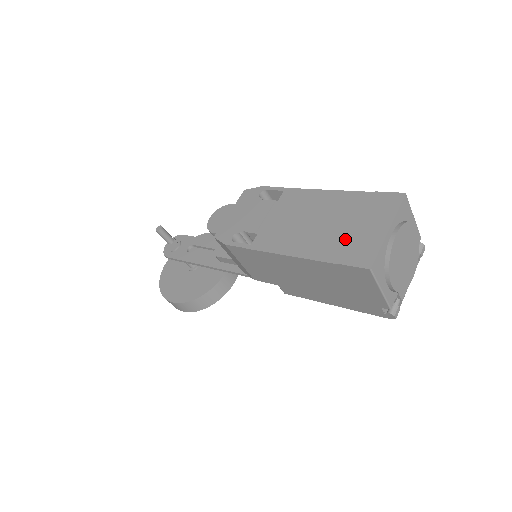
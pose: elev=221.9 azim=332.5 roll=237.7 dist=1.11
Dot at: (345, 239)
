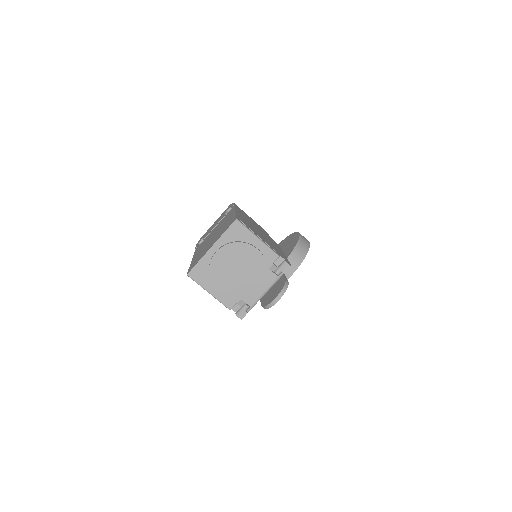
Dot at: occluded
